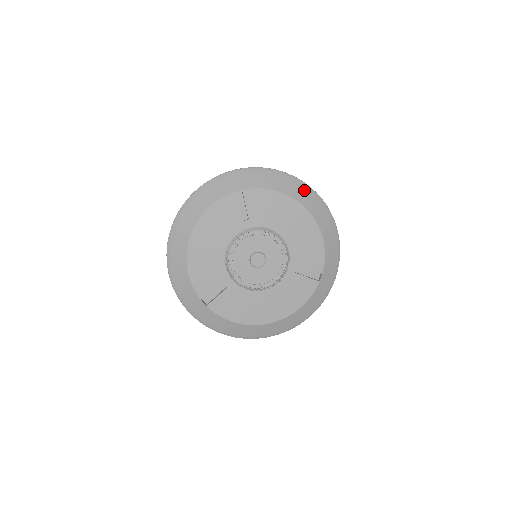
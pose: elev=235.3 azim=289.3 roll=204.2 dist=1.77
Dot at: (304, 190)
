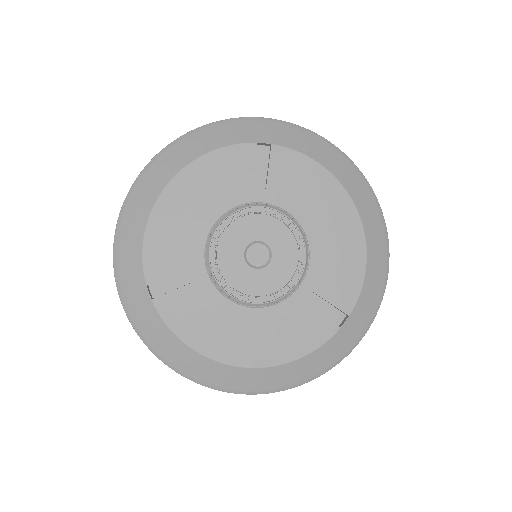
Dot at: (360, 183)
